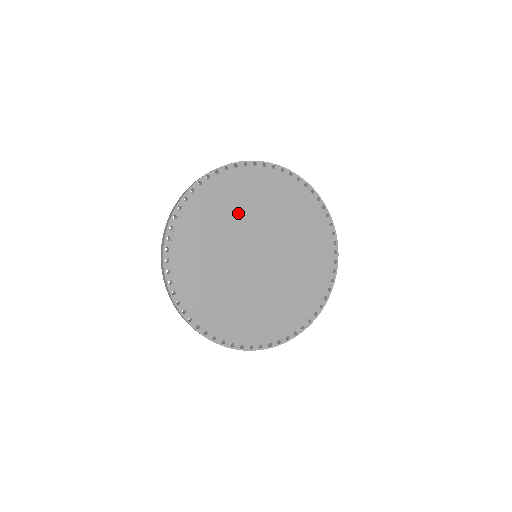
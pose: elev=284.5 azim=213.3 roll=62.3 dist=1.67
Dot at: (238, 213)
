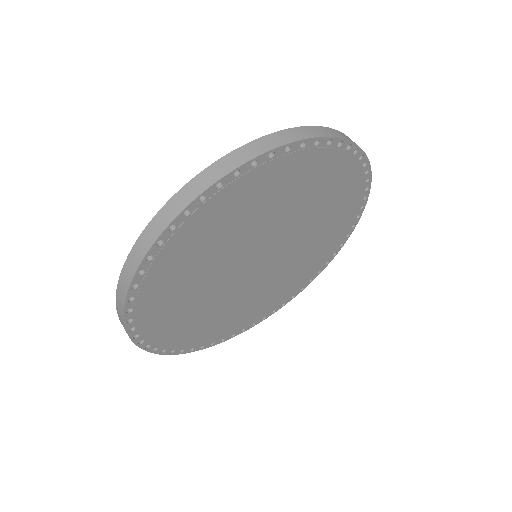
Dot at: (223, 245)
